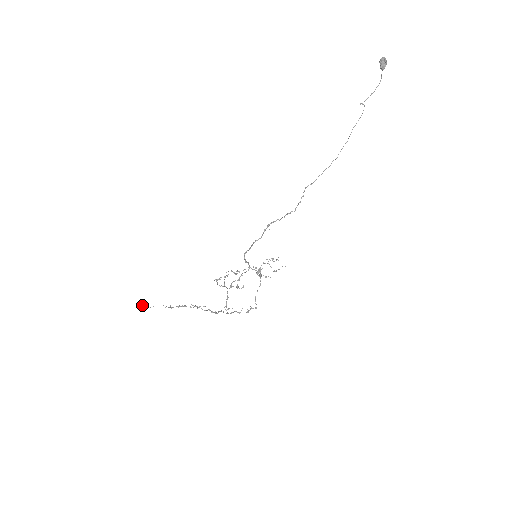
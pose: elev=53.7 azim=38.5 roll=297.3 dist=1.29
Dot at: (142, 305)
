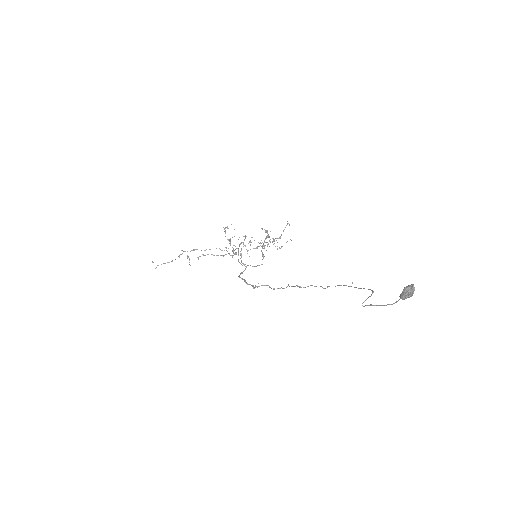
Dot at: occluded
